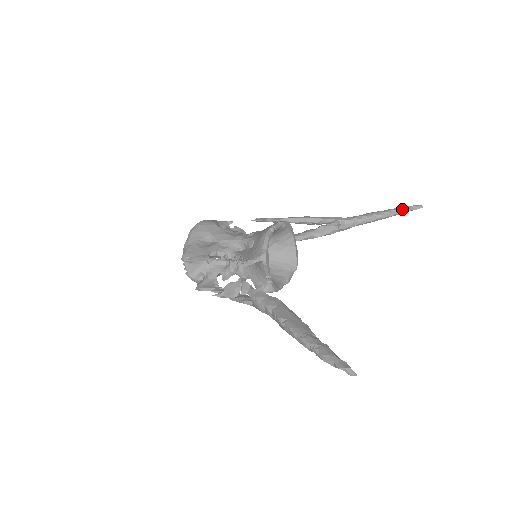
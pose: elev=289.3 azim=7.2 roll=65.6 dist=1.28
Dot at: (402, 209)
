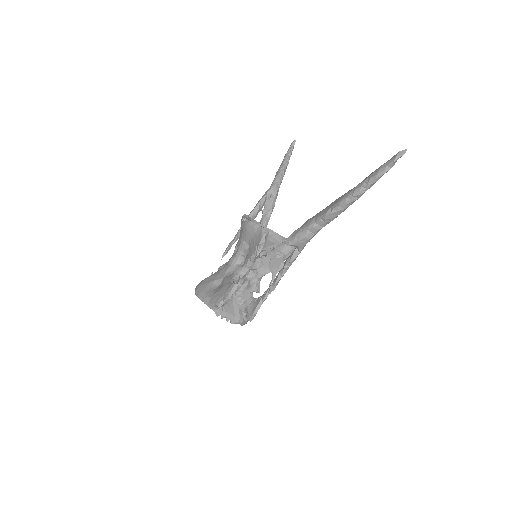
Dot at: (288, 153)
